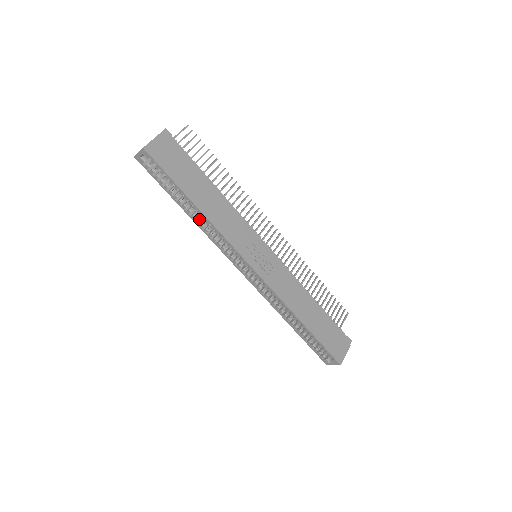
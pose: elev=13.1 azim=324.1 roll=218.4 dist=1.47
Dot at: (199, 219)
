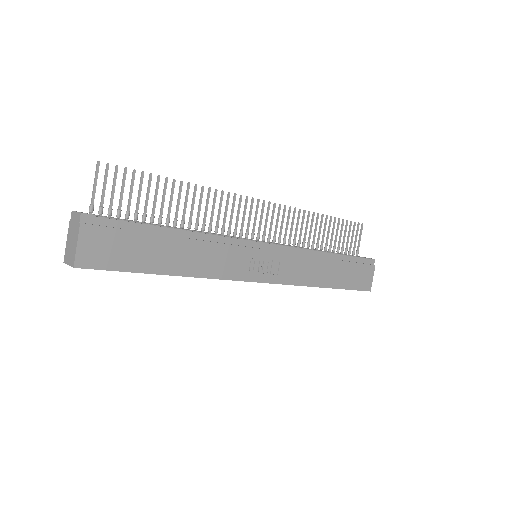
Dot at: occluded
